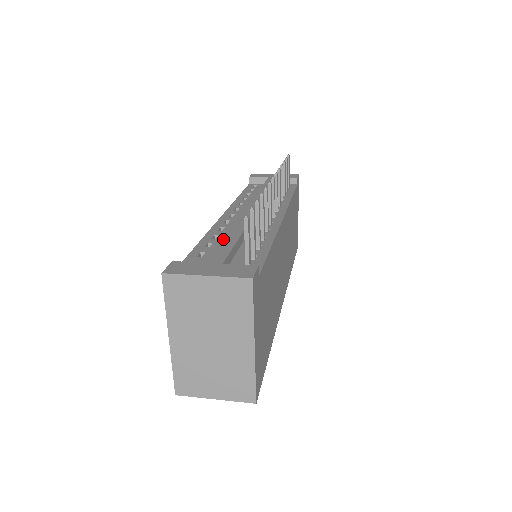
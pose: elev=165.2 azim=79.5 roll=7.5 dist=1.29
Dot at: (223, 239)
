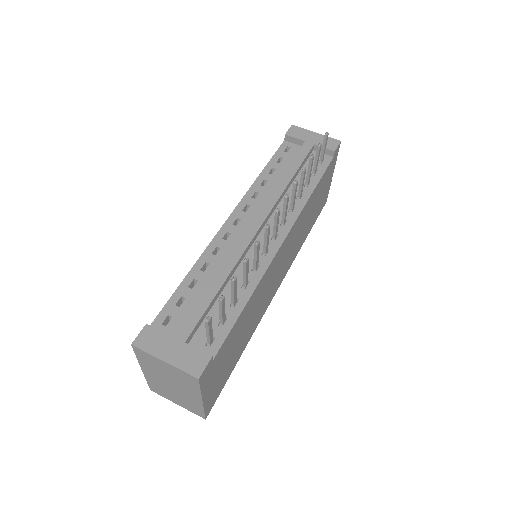
Dot at: occluded
